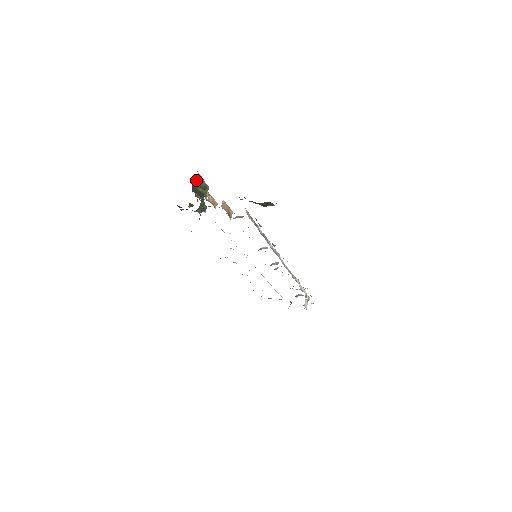
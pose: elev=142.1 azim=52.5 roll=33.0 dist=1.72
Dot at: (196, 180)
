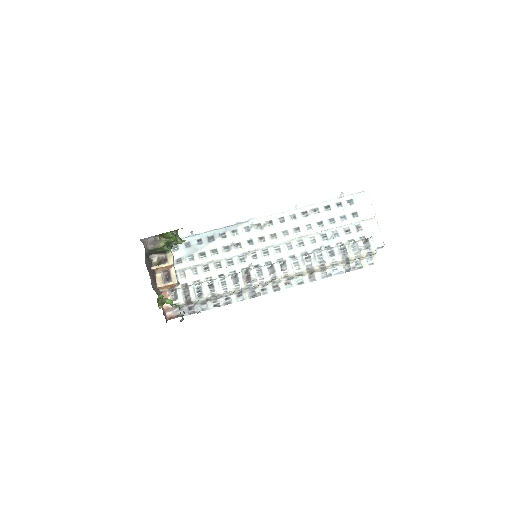
Dot at: (150, 250)
